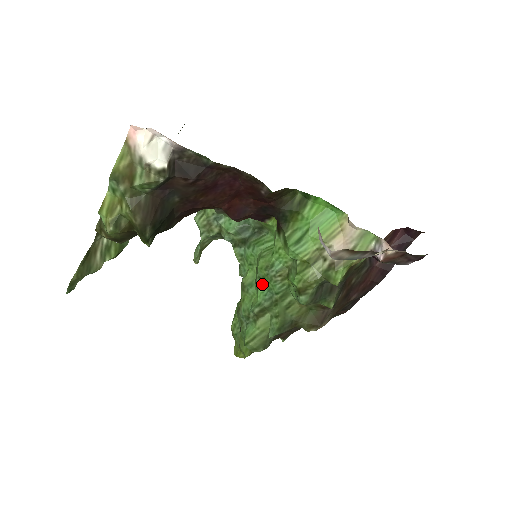
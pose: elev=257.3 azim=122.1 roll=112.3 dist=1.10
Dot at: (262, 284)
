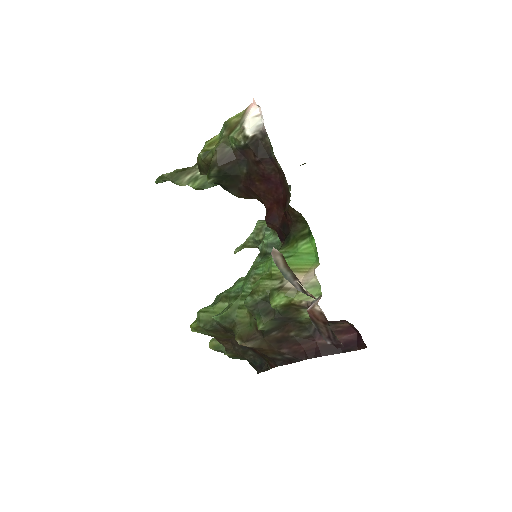
Dot at: (244, 281)
